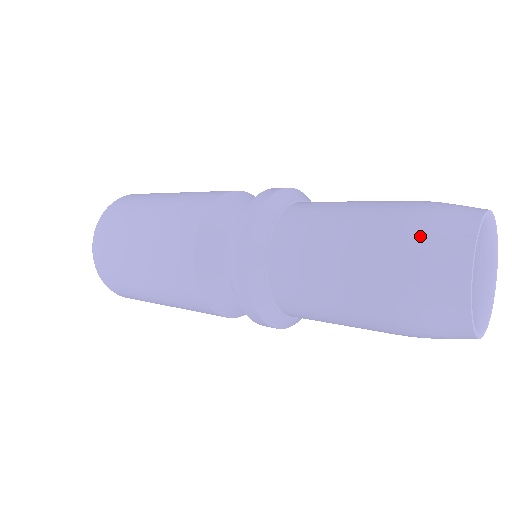
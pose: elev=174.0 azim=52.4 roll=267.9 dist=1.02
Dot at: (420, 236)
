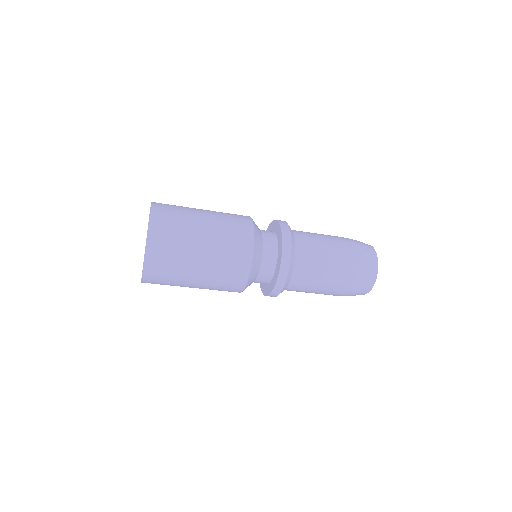
Dot at: occluded
